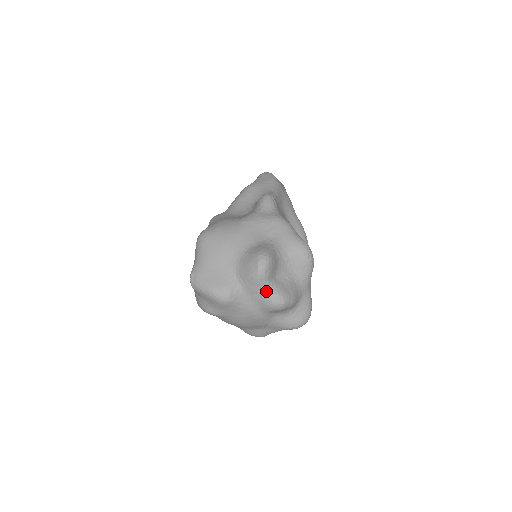
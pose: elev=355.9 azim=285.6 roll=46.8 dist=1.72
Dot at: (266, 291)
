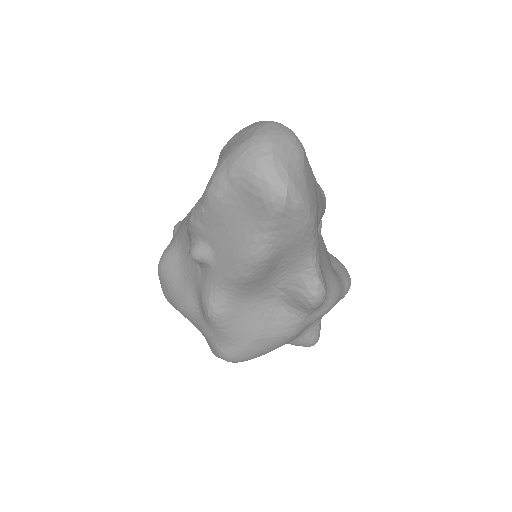
Dot at: occluded
